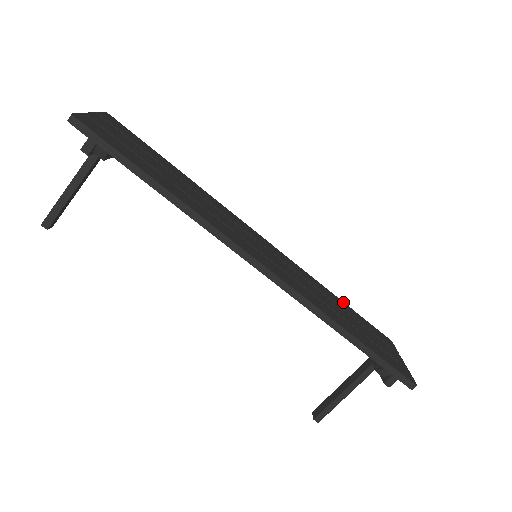
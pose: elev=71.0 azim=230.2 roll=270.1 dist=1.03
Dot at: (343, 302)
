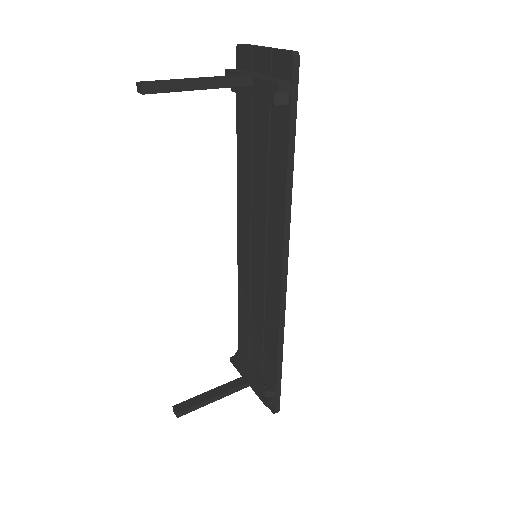
Dot at: occluded
